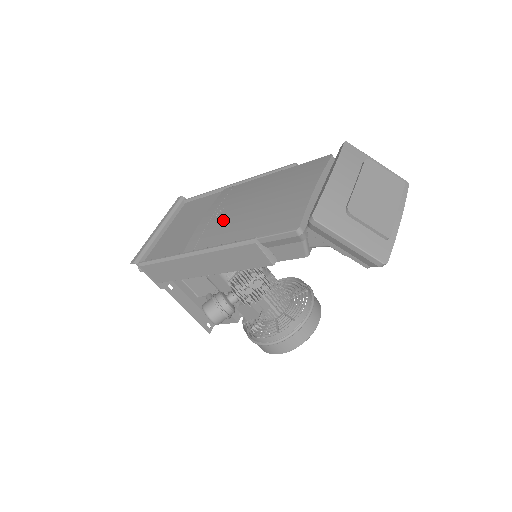
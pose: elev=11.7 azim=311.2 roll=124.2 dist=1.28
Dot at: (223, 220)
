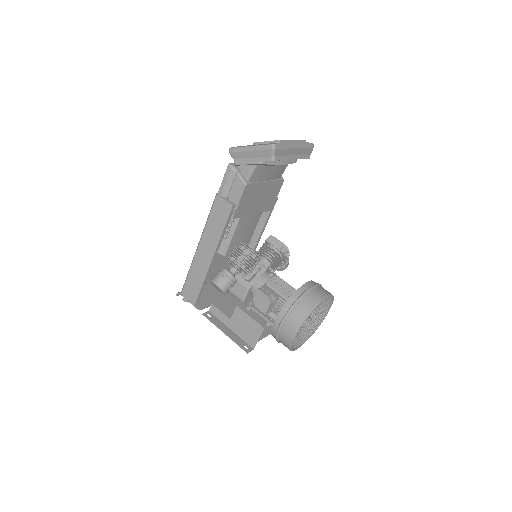
Dot at: occluded
